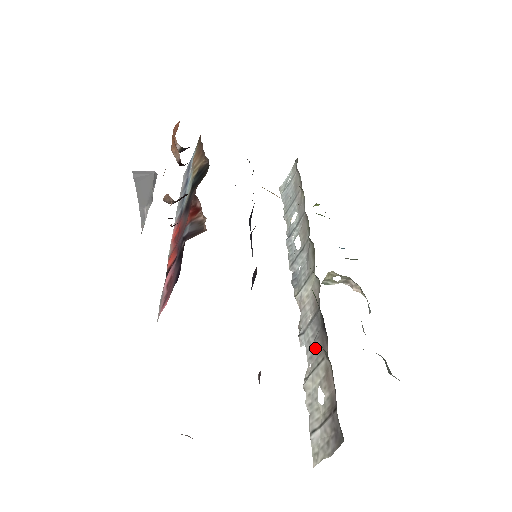
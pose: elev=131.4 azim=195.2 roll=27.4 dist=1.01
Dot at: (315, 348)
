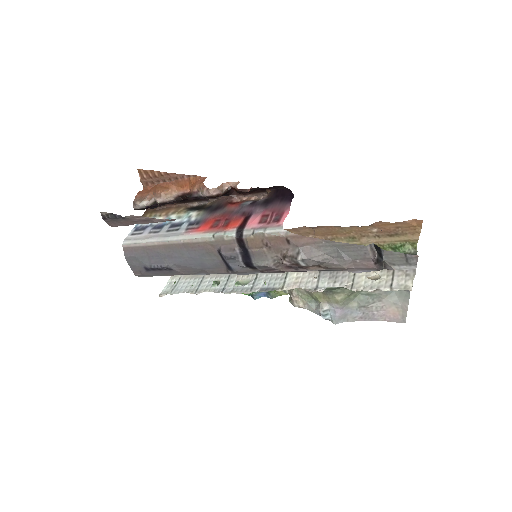
Dot at: (341, 276)
